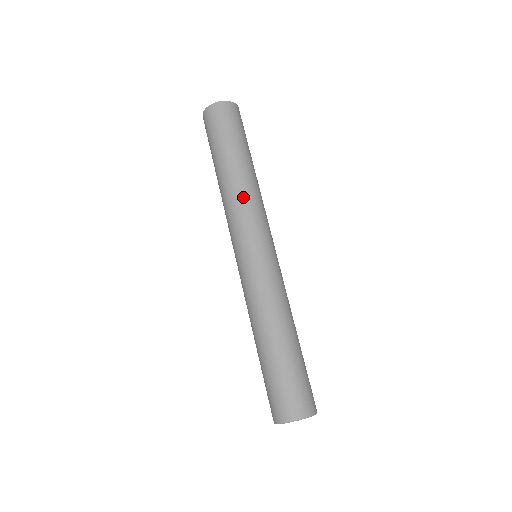
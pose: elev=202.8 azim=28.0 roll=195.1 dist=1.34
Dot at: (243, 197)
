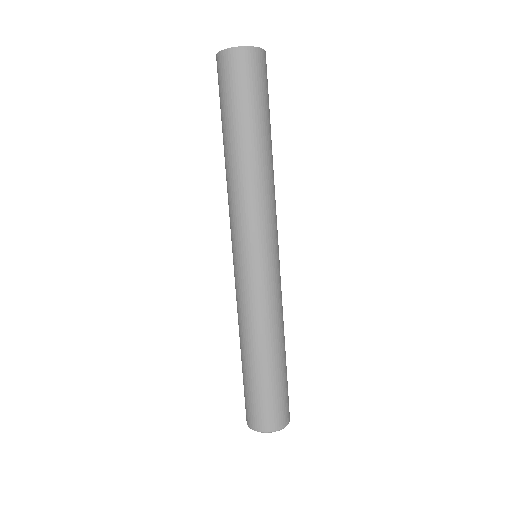
Dot at: (266, 191)
